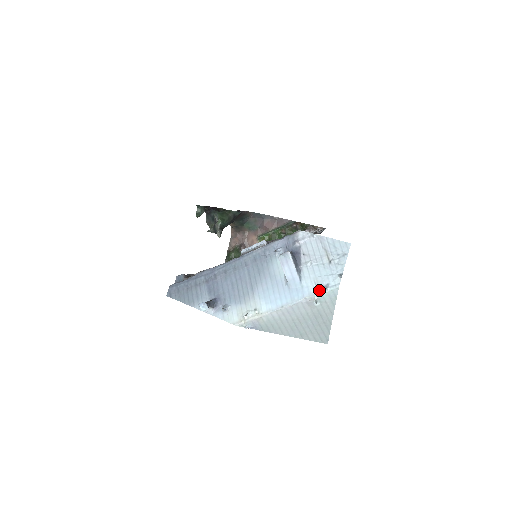
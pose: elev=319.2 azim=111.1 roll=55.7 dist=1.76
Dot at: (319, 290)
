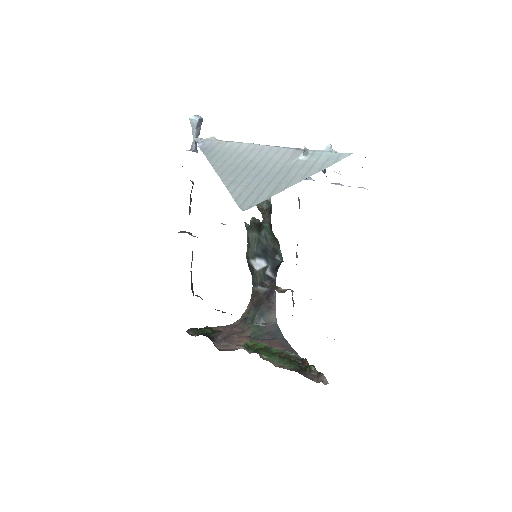
Dot at: occluded
